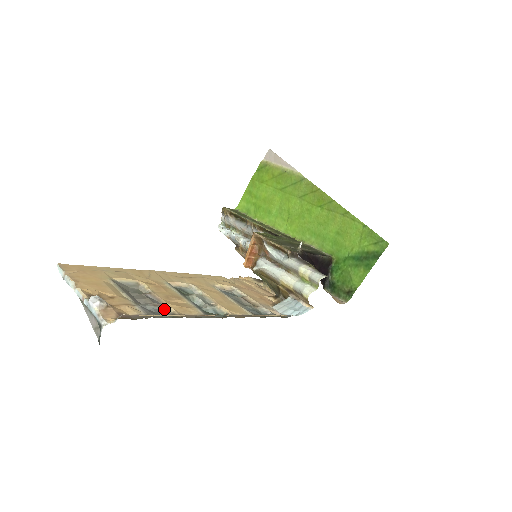
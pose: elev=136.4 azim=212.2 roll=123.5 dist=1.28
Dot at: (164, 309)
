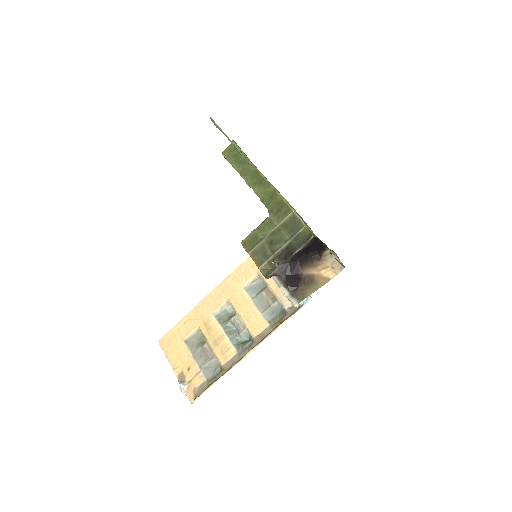
Dot at: (216, 359)
